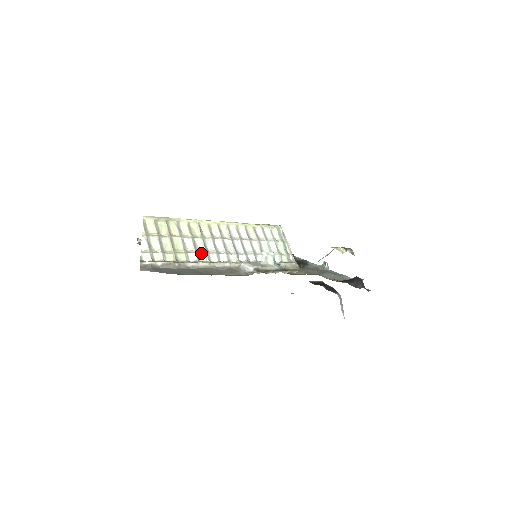
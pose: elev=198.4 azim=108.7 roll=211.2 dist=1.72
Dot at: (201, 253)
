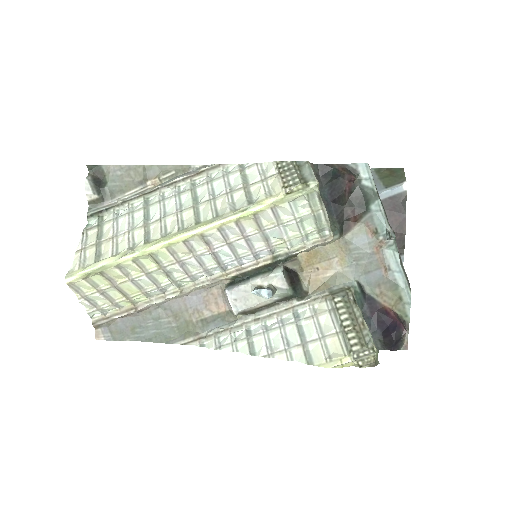
Dot at: (166, 285)
